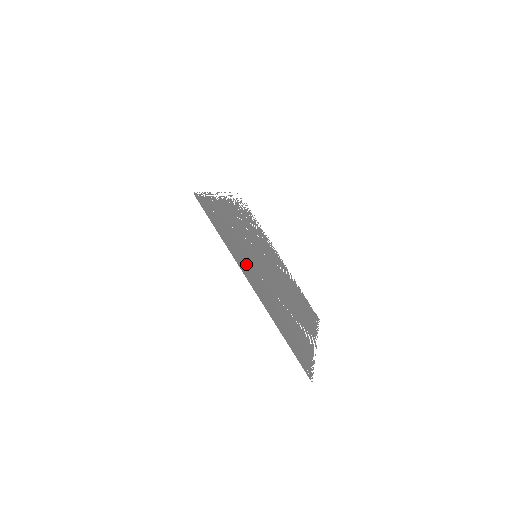
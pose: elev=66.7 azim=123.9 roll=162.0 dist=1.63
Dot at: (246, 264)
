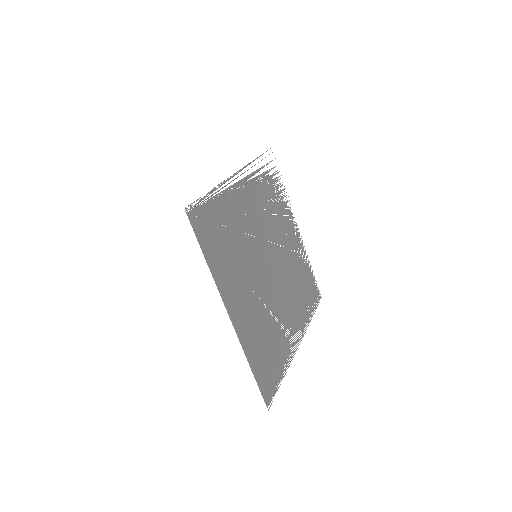
Dot at: (233, 283)
